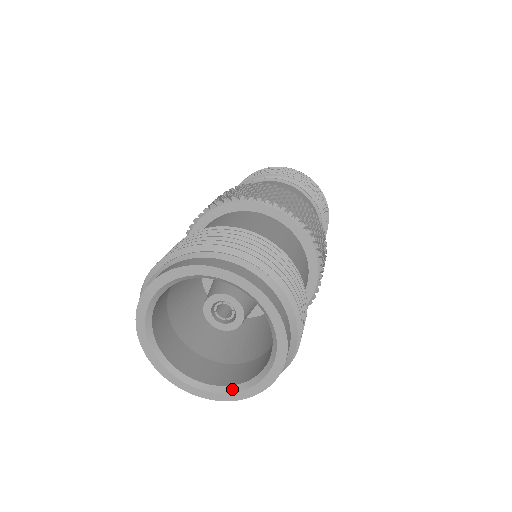
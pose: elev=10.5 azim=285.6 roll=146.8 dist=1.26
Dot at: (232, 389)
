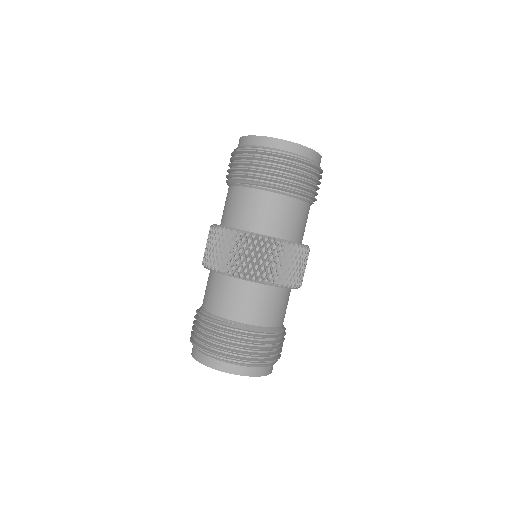
Dot at: occluded
